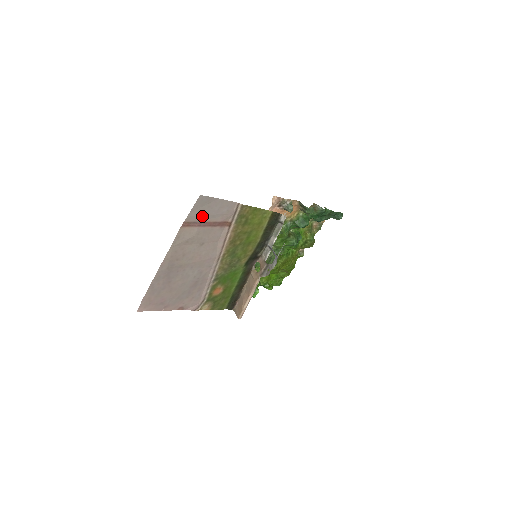
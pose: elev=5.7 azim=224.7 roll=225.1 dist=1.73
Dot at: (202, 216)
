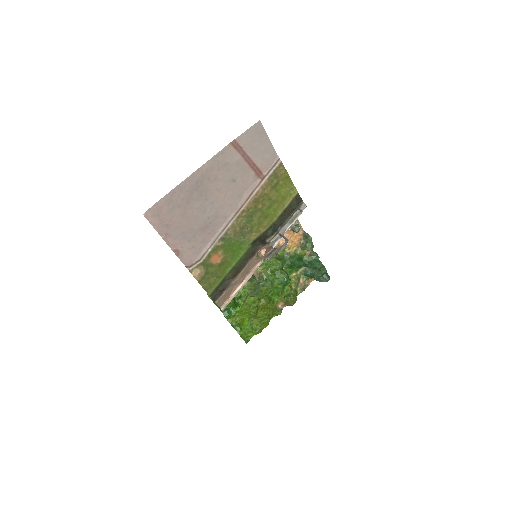
Dot at: (250, 146)
